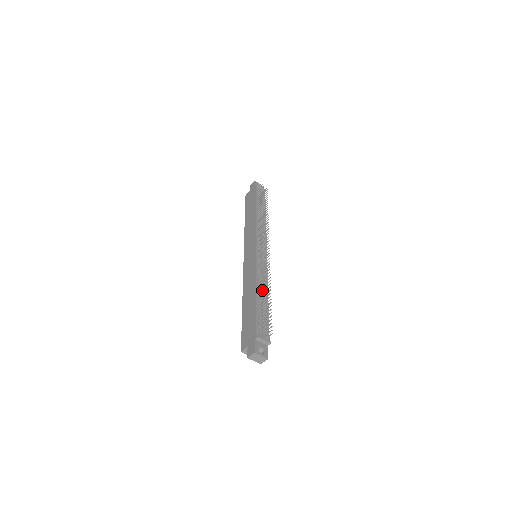
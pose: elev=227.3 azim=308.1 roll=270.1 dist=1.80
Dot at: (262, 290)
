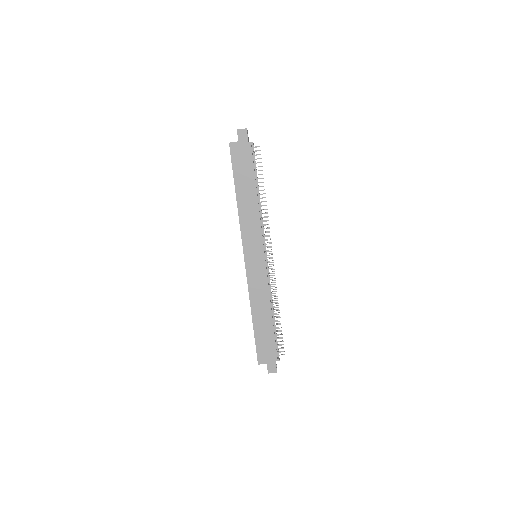
Dot at: occluded
